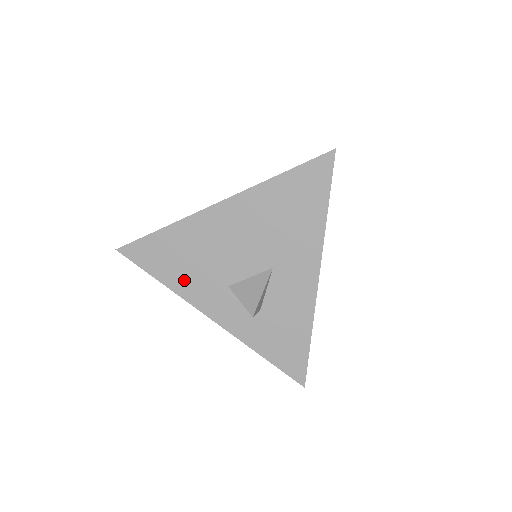
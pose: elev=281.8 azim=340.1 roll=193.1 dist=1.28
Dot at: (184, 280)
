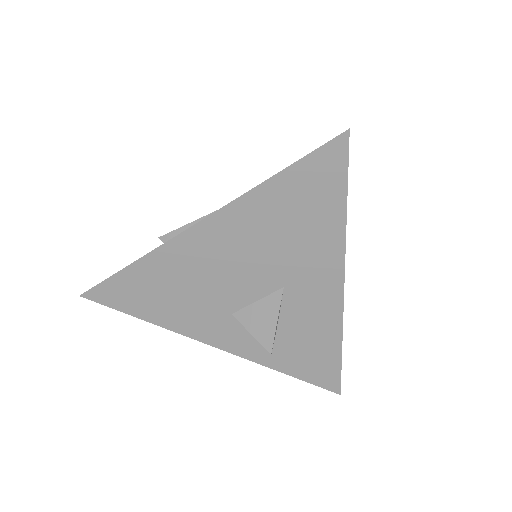
Dot at: (175, 315)
